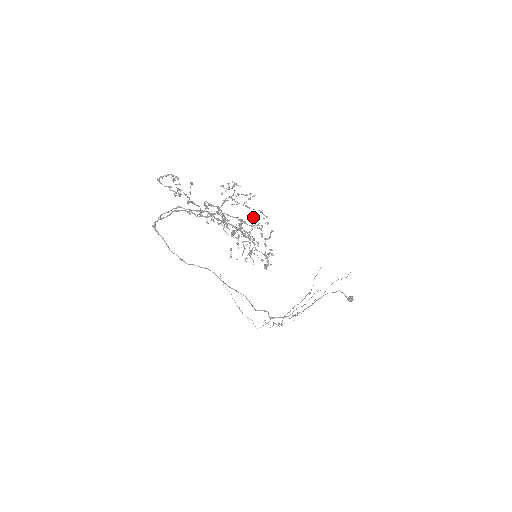
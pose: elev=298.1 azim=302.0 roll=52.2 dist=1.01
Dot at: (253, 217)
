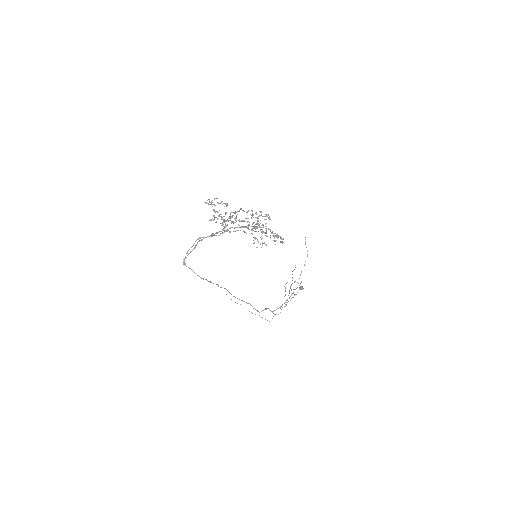
Dot at: (248, 224)
